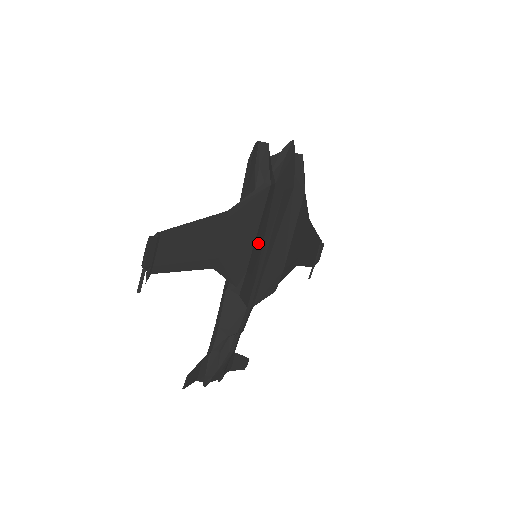
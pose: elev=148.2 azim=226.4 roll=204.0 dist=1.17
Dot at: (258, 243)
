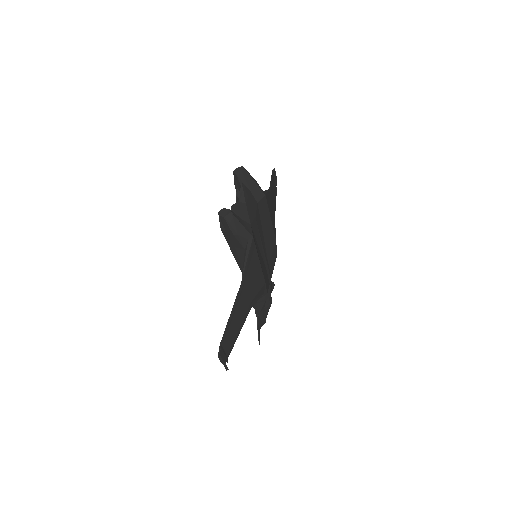
Dot at: (261, 262)
